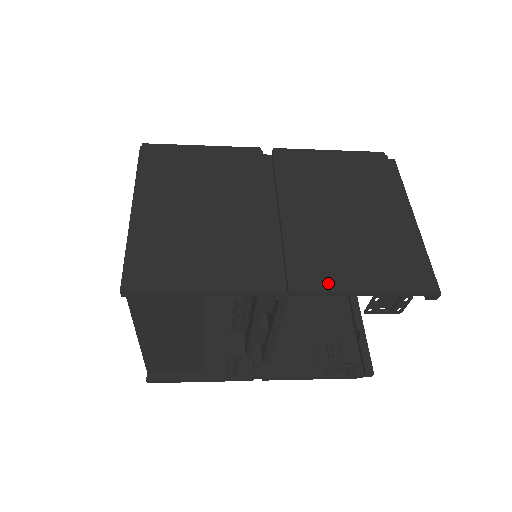
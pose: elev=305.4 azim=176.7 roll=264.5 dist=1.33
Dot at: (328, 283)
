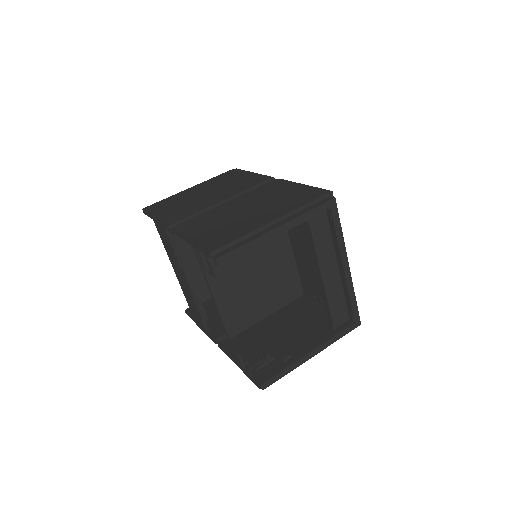
Dot at: (186, 231)
